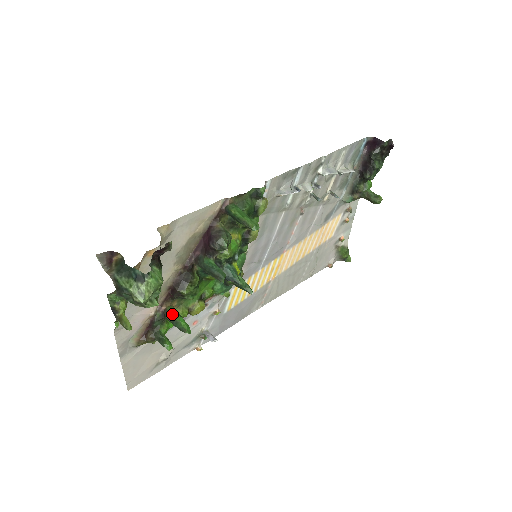
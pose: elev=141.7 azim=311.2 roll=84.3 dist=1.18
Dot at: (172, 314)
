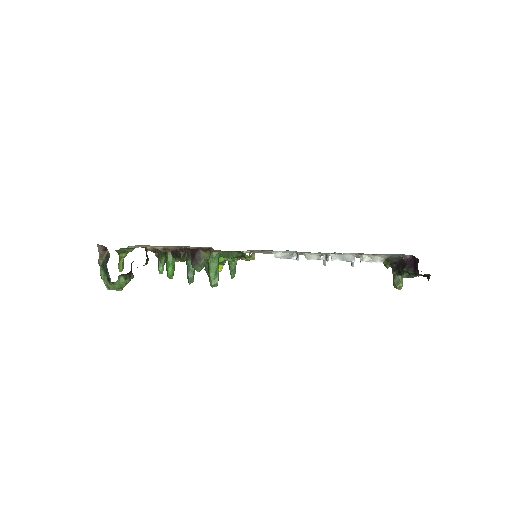
Dot at: (167, 260)
